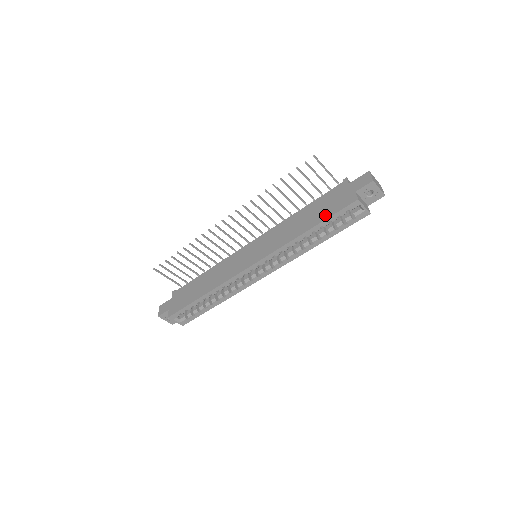
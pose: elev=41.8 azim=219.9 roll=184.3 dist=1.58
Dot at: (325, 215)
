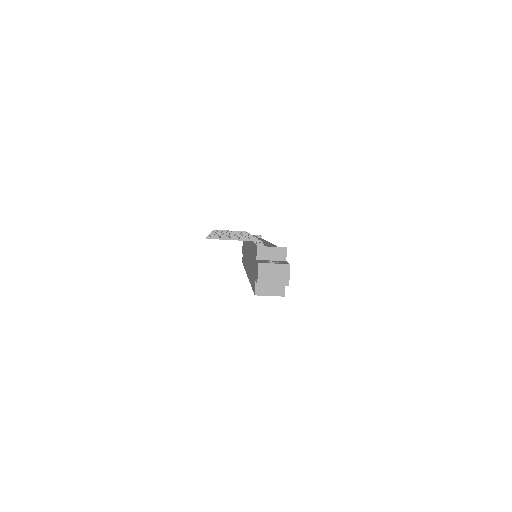
Dot at: (252, 282)
